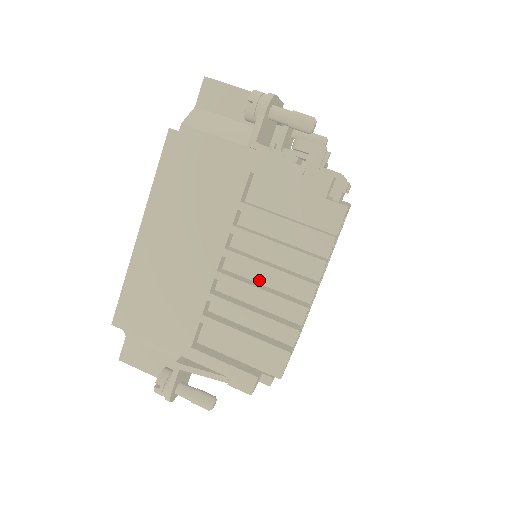
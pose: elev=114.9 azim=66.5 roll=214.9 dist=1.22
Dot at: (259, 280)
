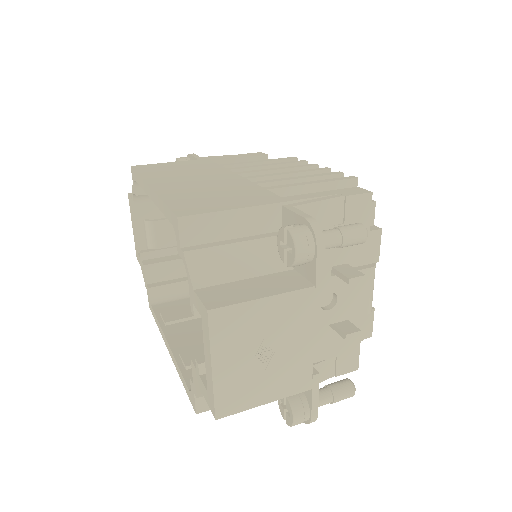
Dot at: occluded
